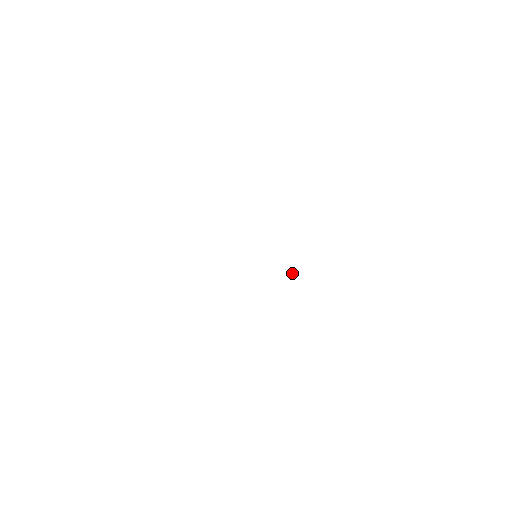
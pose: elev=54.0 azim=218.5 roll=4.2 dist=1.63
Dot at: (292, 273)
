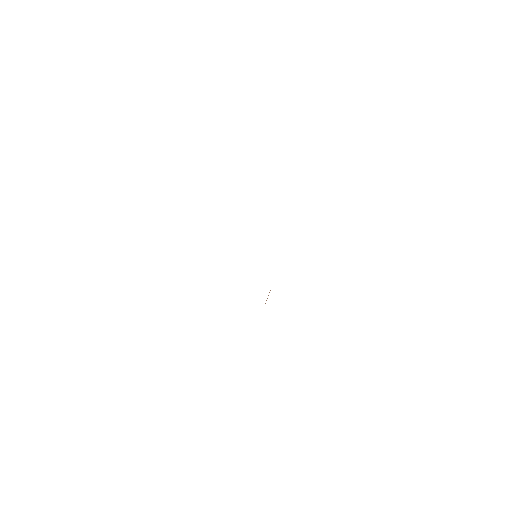
Dot at: occluded
